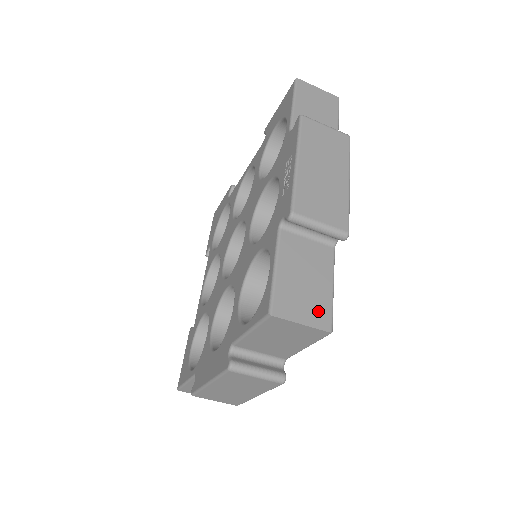
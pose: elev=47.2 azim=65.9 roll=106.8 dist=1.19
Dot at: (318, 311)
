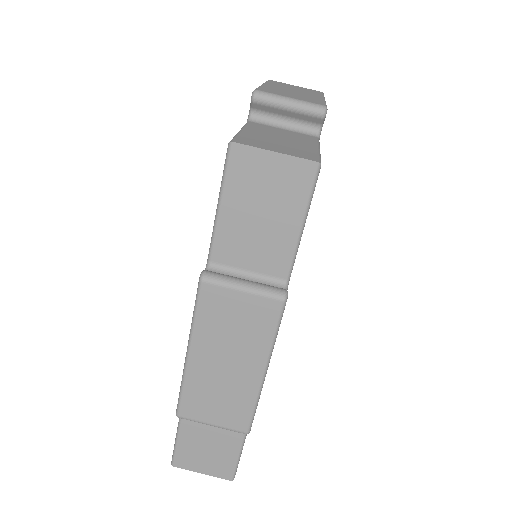
Dot at: (298, 152)
